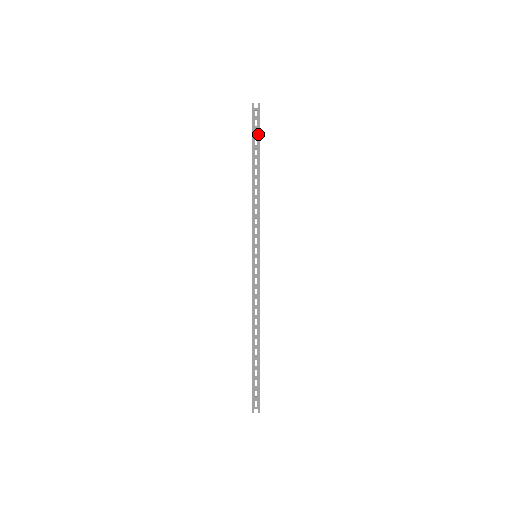
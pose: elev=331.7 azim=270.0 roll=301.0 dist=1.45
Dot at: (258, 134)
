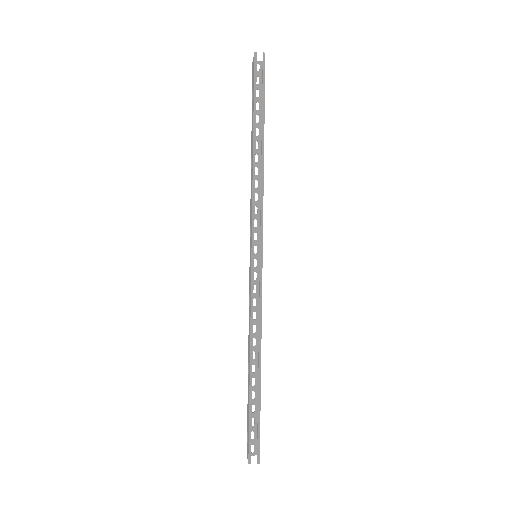
Dot at: (262, 94)
